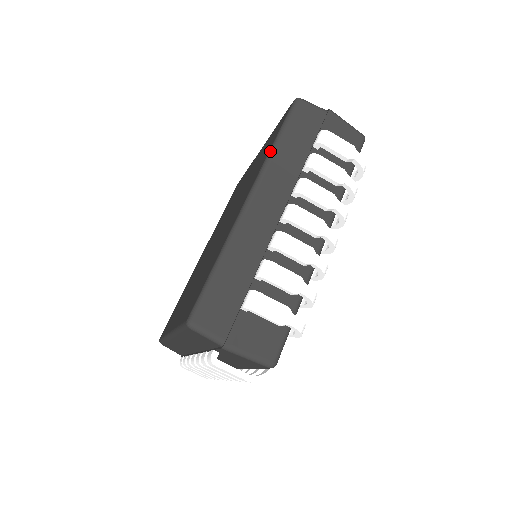
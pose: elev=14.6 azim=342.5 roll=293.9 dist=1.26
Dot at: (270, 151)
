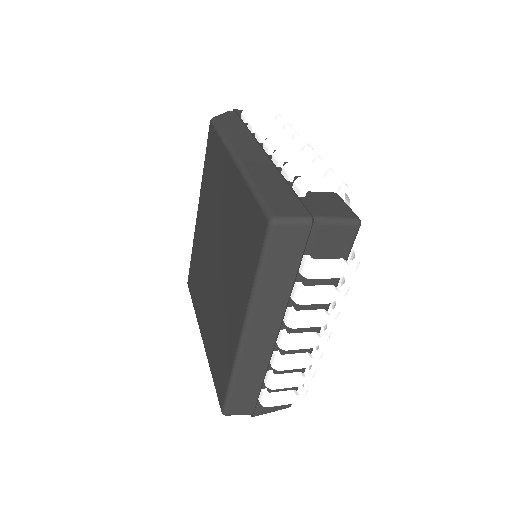
Dot at: (253, 289)
